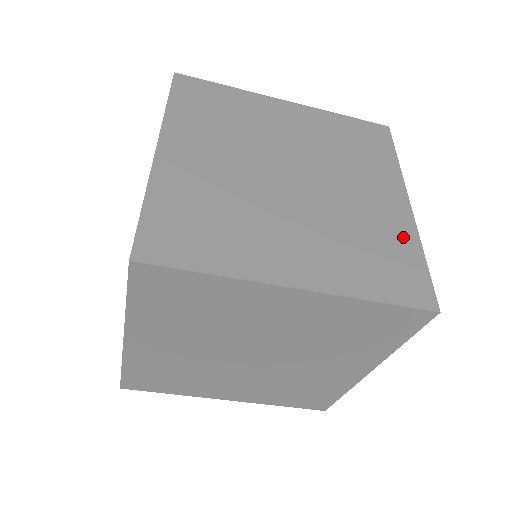
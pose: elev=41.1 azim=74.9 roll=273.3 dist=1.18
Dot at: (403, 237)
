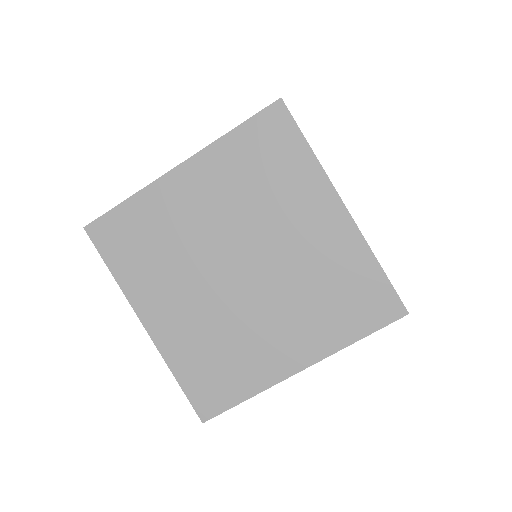
Dot at: occluded
